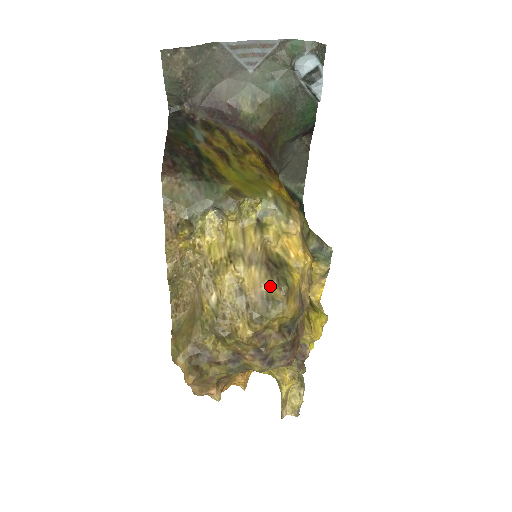
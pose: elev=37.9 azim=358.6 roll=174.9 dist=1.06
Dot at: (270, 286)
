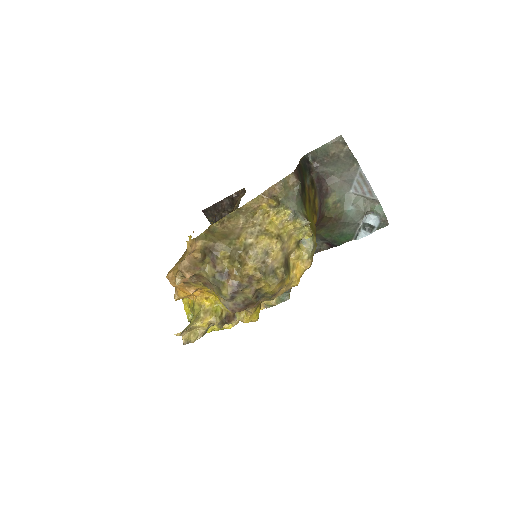
Dot at: (279, 268)
